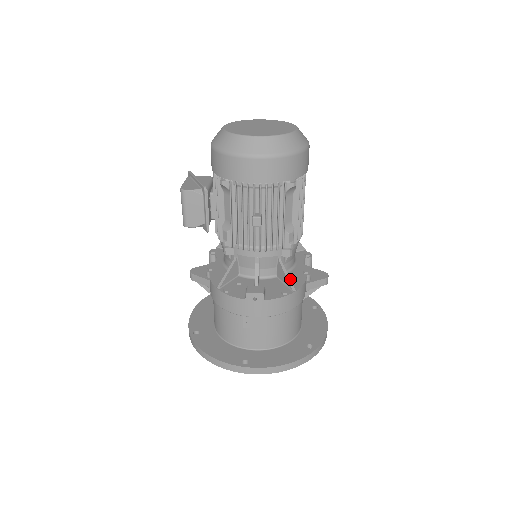
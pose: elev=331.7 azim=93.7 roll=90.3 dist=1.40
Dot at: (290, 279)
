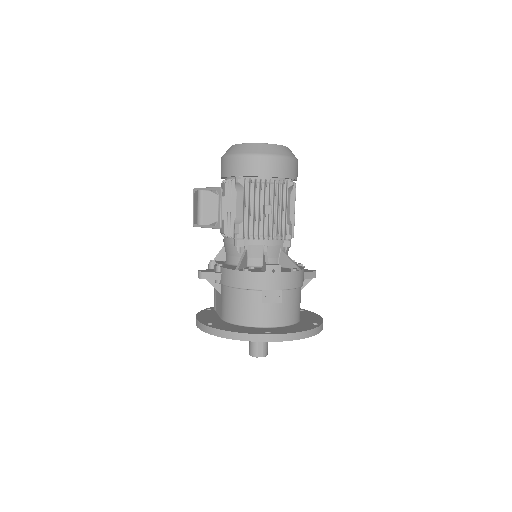
Dot at: occluded
